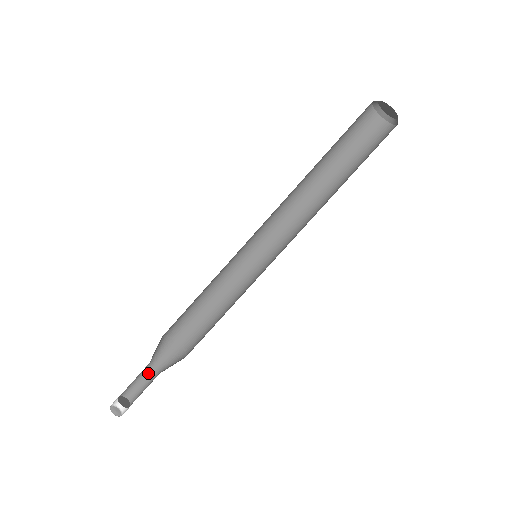
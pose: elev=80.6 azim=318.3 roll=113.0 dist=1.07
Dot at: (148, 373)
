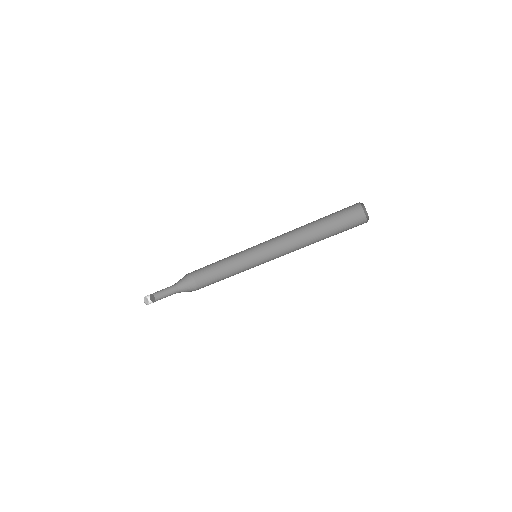
Dot at: (168, 287)
